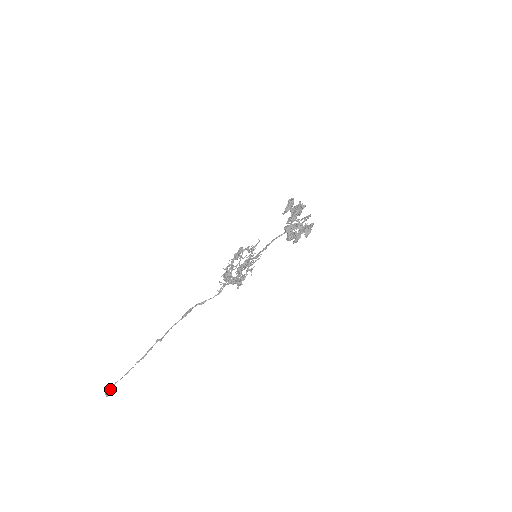
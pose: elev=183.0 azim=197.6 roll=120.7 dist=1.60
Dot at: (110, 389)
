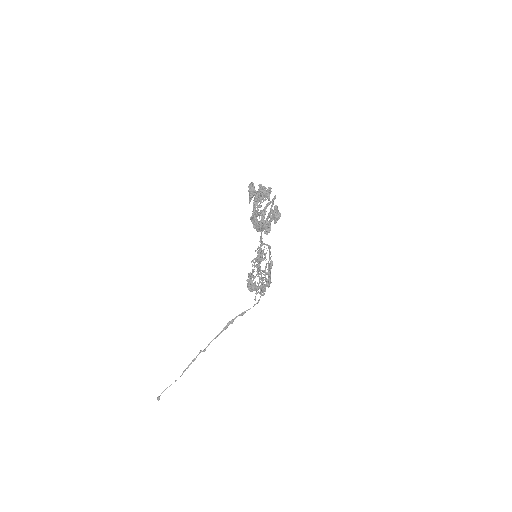
Dot at: occluded
